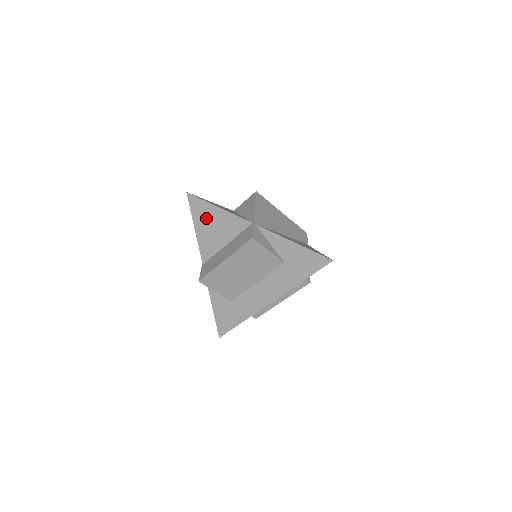
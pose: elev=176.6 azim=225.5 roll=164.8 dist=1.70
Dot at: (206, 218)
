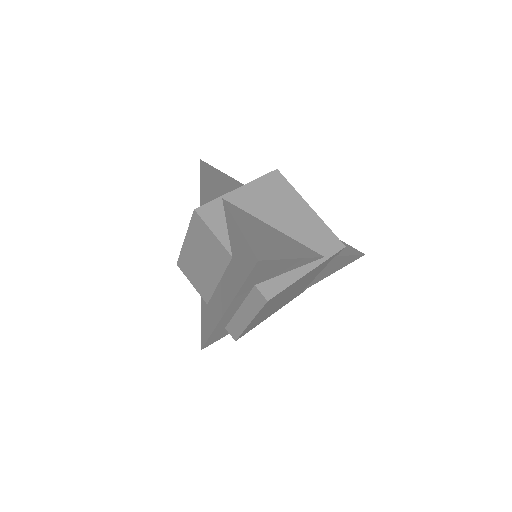
Dot at: (204, 191)
